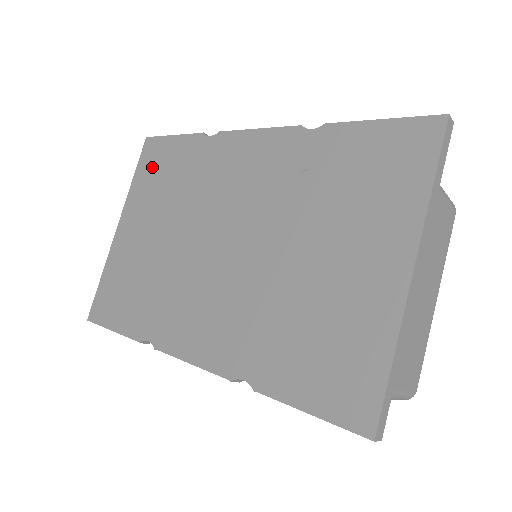
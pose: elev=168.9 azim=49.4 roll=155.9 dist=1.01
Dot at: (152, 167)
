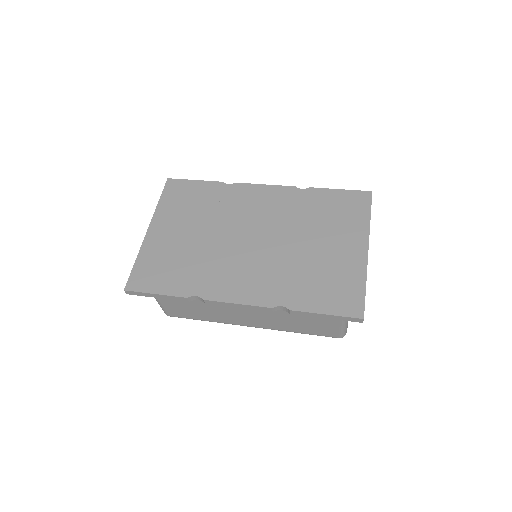
Dot at: (178, 196)
